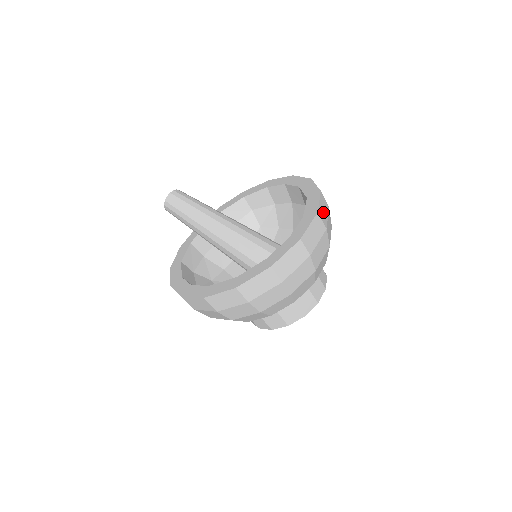
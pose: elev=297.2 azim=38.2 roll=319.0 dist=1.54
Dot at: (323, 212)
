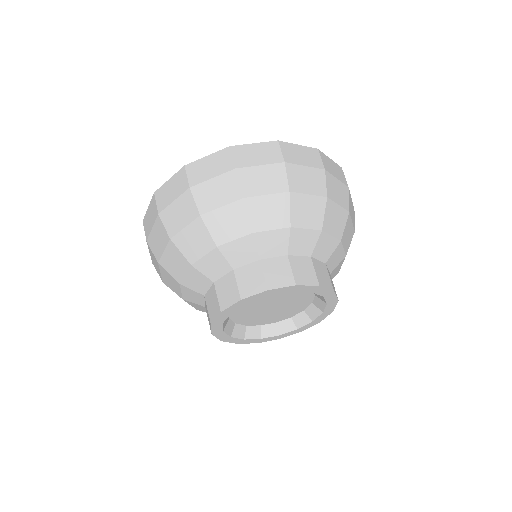
Dot at: (331, 166)
